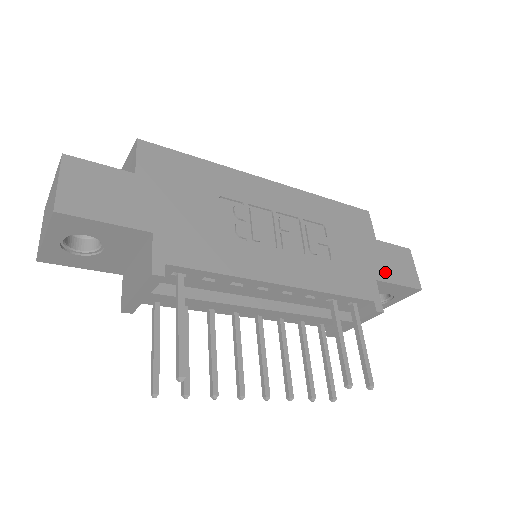
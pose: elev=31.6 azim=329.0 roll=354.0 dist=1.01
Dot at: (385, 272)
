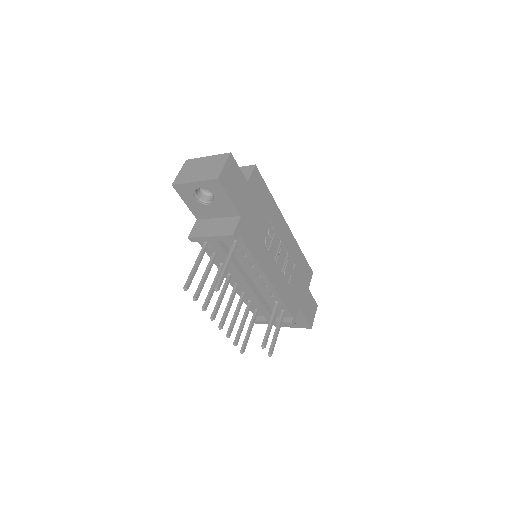
Dot at: (304, 307)
